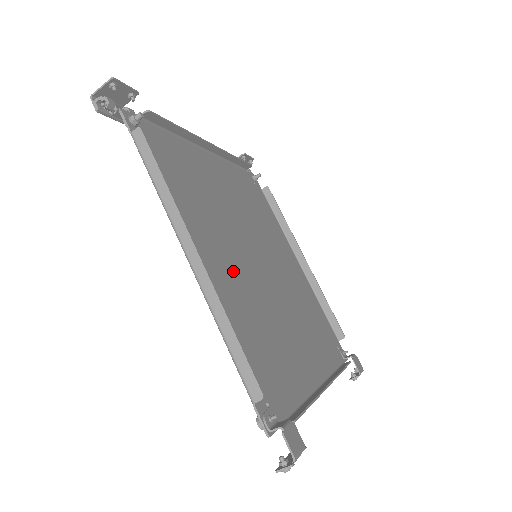
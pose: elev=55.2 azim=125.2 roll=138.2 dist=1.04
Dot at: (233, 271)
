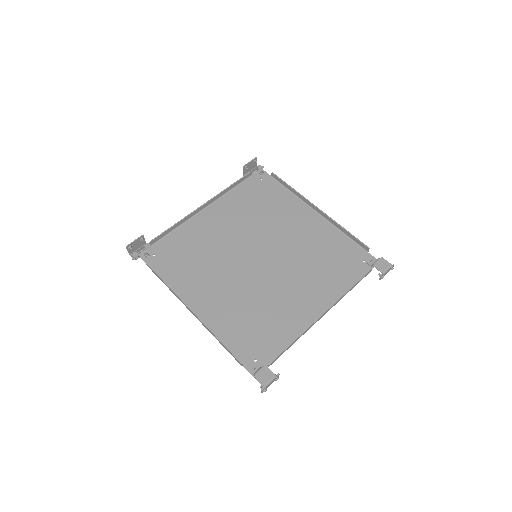
Dot at: (230, 290)
